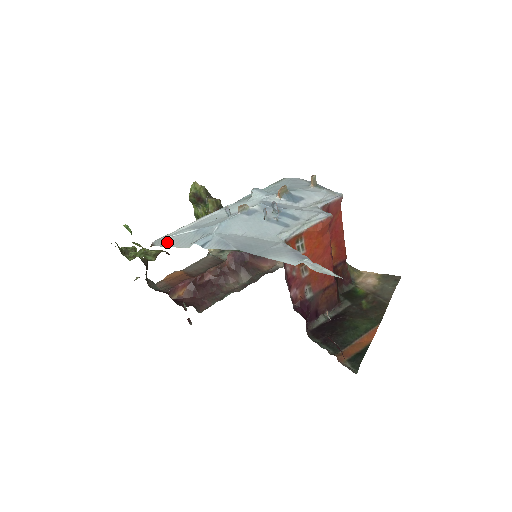
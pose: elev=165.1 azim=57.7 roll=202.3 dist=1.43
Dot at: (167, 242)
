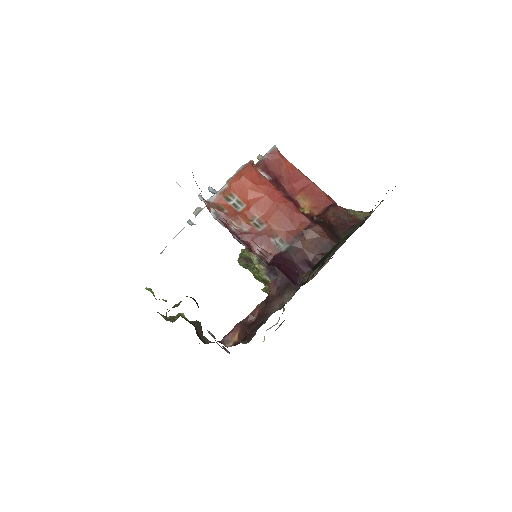
Dot at: occluded
